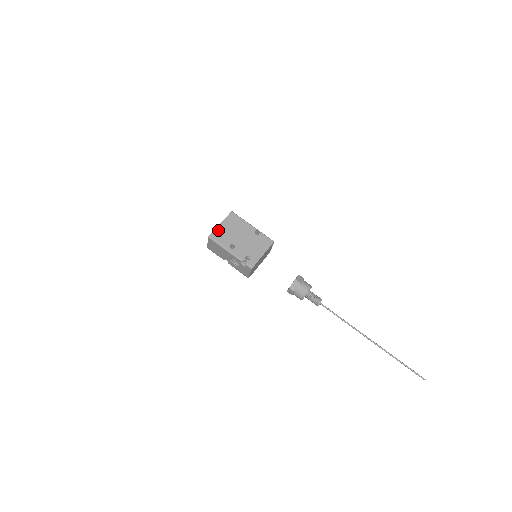
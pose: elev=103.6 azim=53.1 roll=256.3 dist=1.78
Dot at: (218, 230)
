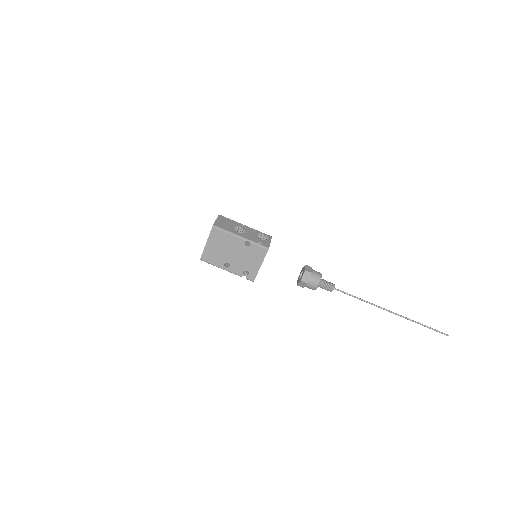
Dot at: (206, 251)
